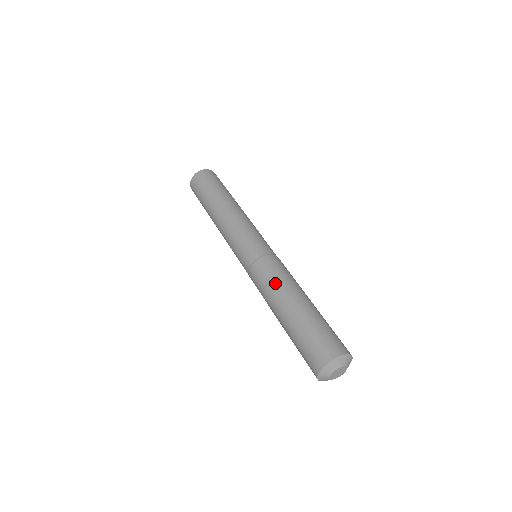
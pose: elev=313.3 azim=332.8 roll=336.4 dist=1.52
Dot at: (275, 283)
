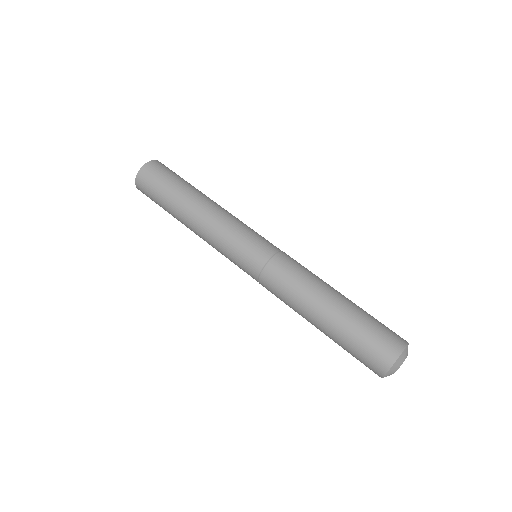
Dot at: (295, 294)
